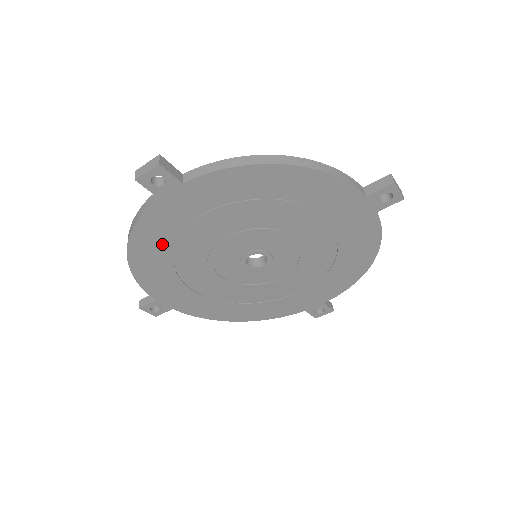
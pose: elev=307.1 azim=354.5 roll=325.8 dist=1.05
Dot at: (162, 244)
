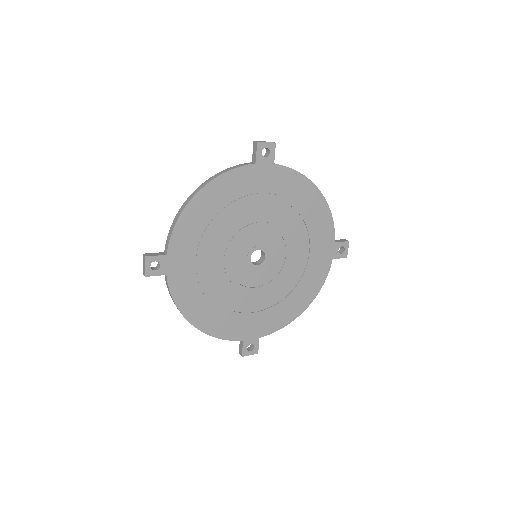
Dot at: (224, 200)
